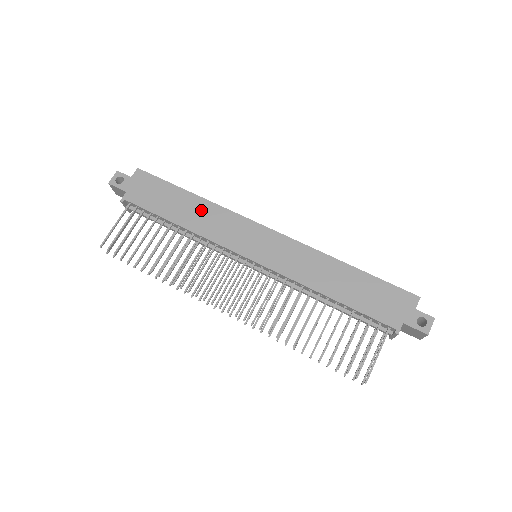
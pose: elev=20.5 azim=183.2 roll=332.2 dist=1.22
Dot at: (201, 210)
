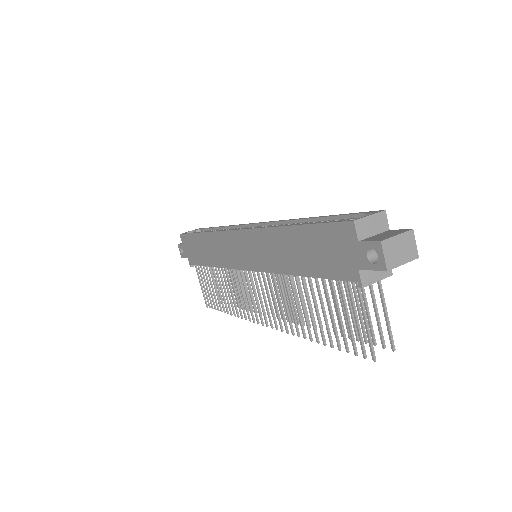
Dot at: (210, 244)
